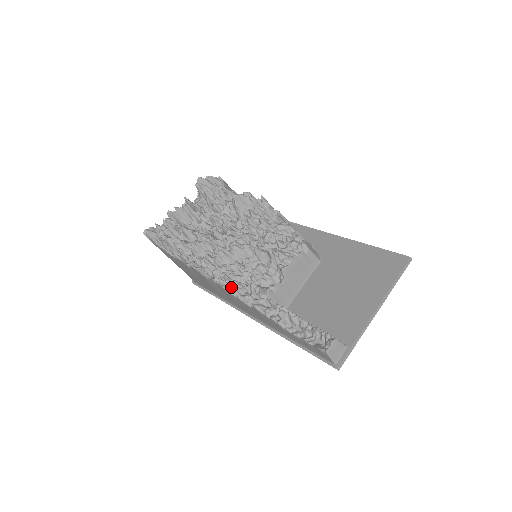
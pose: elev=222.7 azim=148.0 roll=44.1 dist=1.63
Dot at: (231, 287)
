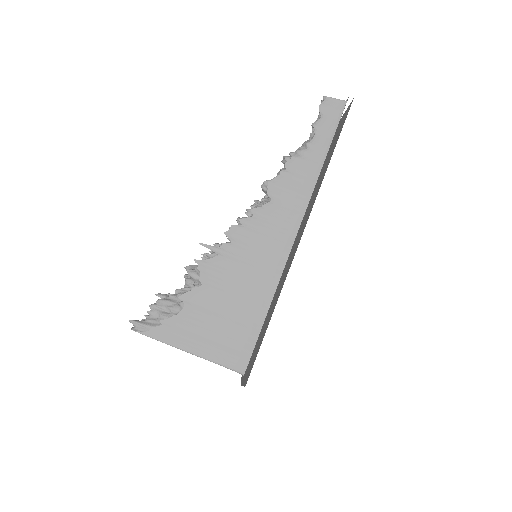
Dot at: (242, 218)
